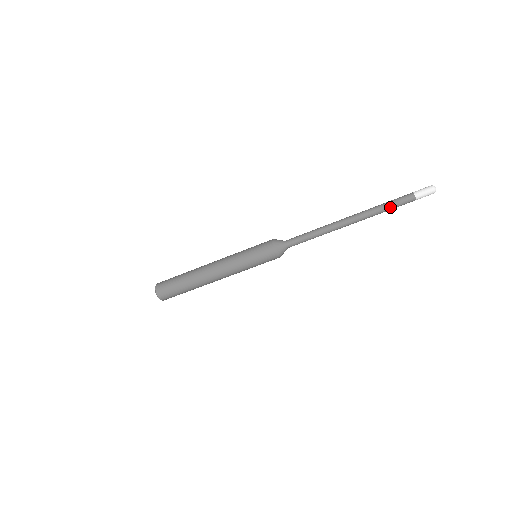
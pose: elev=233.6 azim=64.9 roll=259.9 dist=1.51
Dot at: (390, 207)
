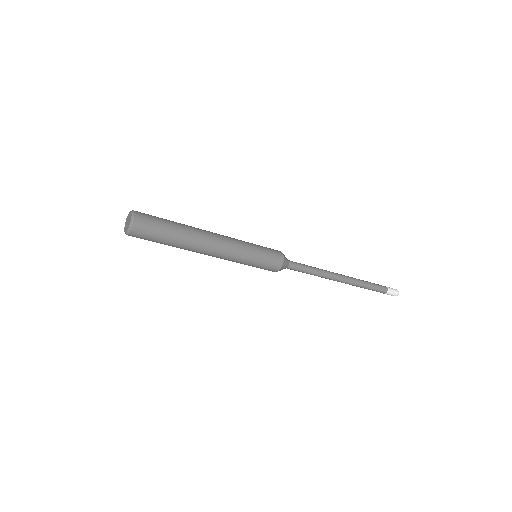
Dot at: (370, 289)
